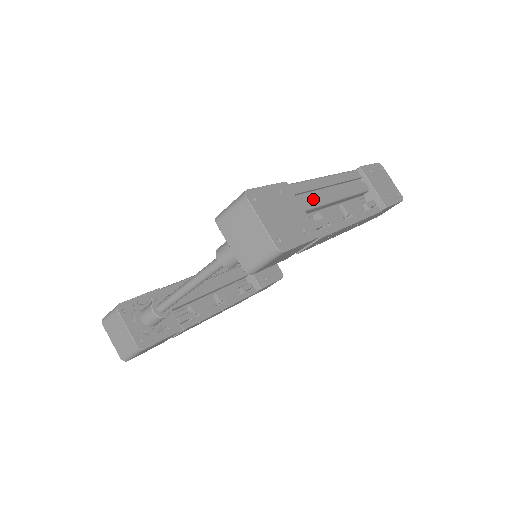
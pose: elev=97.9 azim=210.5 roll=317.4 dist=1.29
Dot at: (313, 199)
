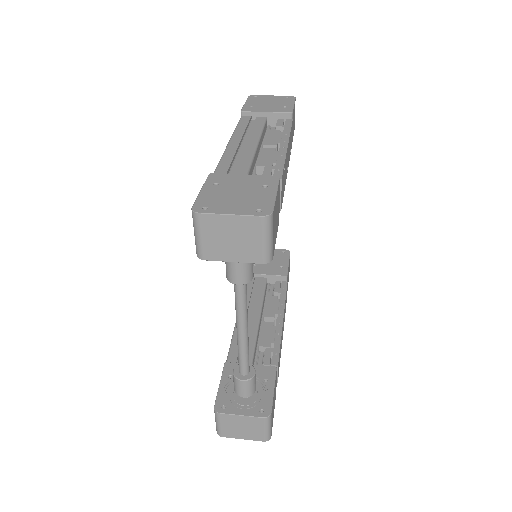
Dot at: (241, 163)
